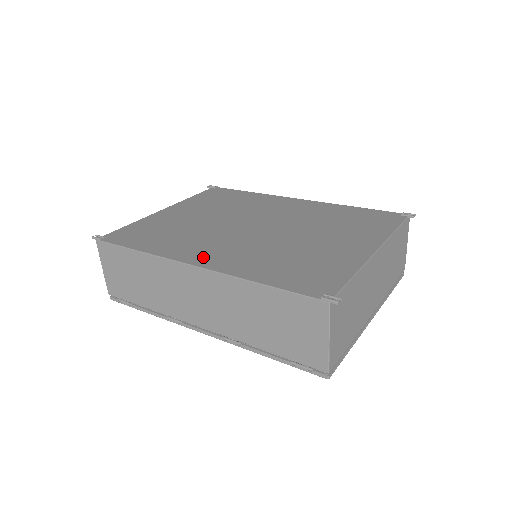
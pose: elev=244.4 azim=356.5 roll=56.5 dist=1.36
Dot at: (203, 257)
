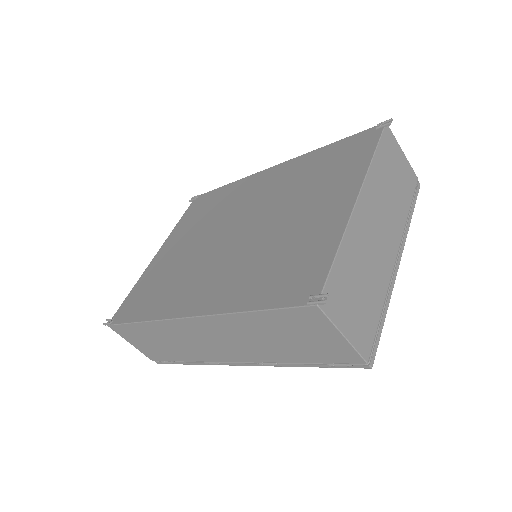
Dot at: (194, 301)
